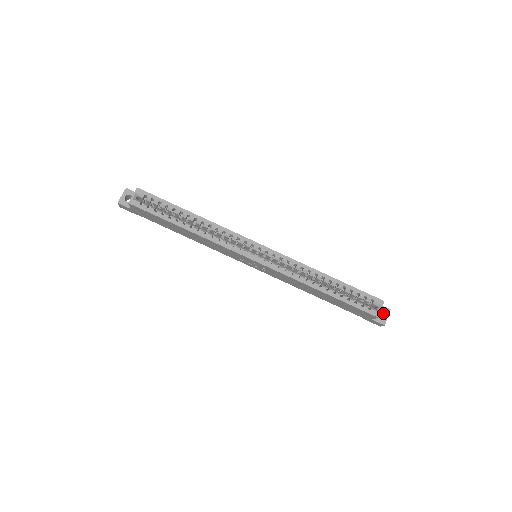
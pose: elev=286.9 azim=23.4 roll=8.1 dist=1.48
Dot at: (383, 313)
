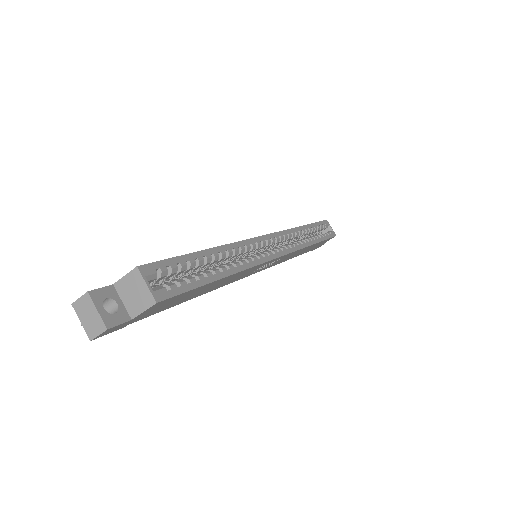
Dot at: occluded
